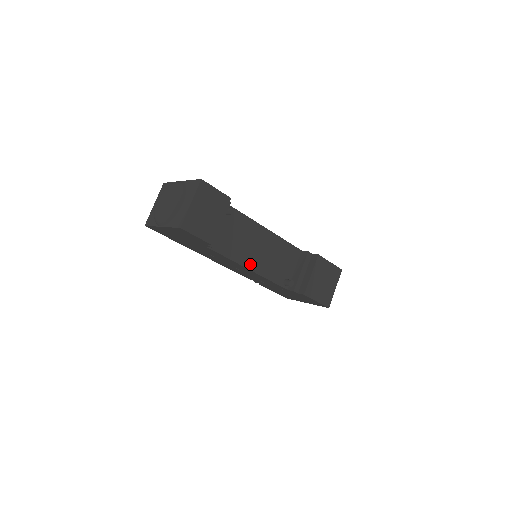
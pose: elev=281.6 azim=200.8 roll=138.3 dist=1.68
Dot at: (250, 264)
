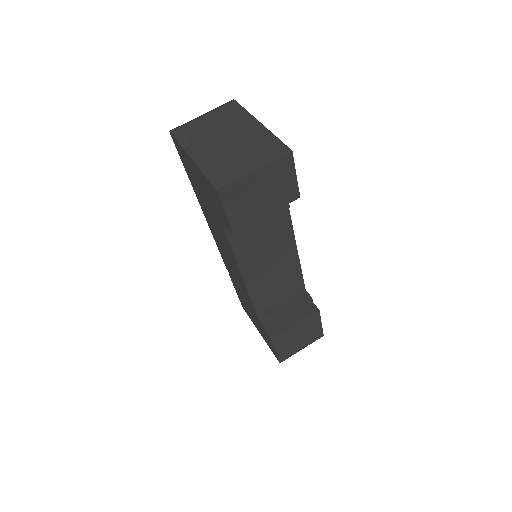
Dot at: (248, 271)
